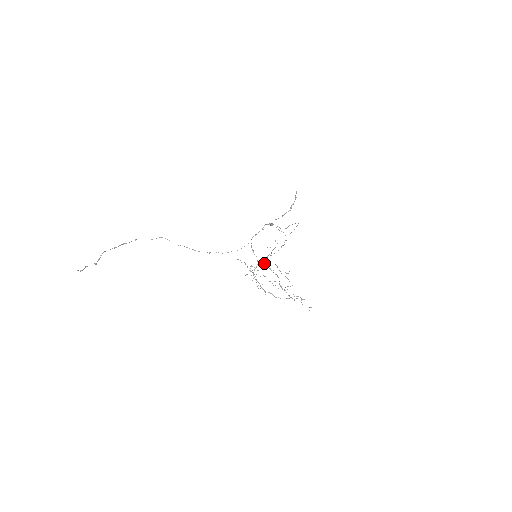
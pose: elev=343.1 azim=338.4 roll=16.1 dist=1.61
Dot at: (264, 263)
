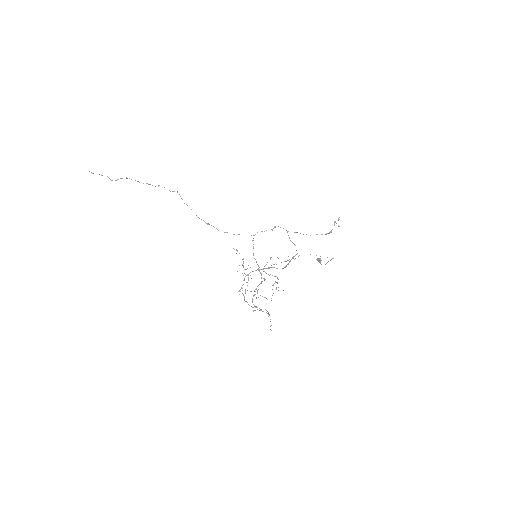
Dot at: occluded
